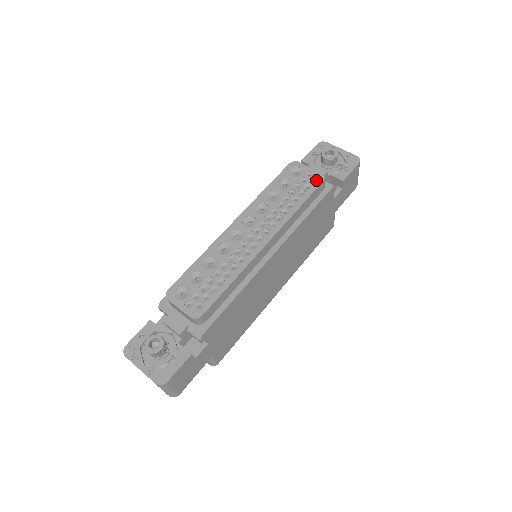
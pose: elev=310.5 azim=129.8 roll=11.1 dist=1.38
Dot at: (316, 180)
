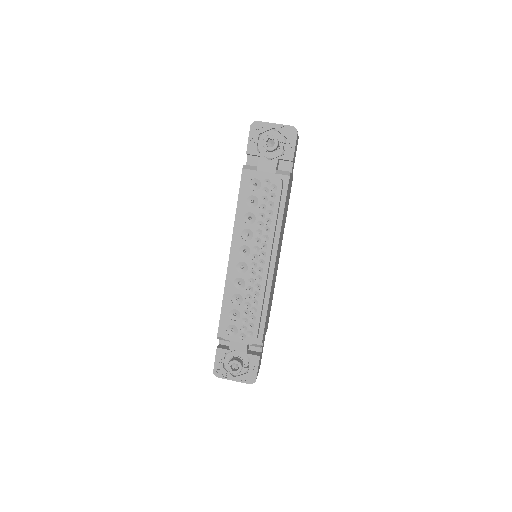
Dot at: (276, 186)
